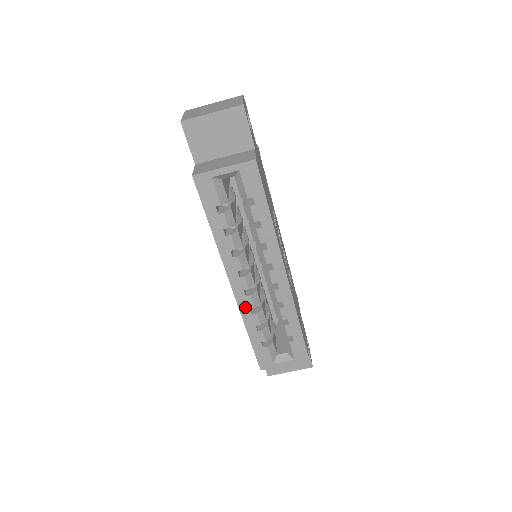
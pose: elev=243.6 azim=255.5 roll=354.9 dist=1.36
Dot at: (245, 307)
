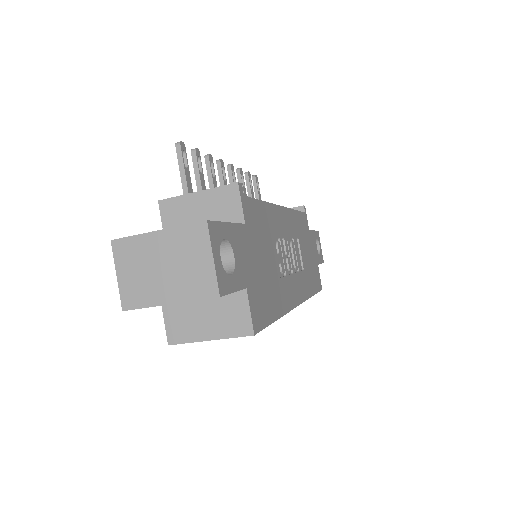
Dot at: occluded
